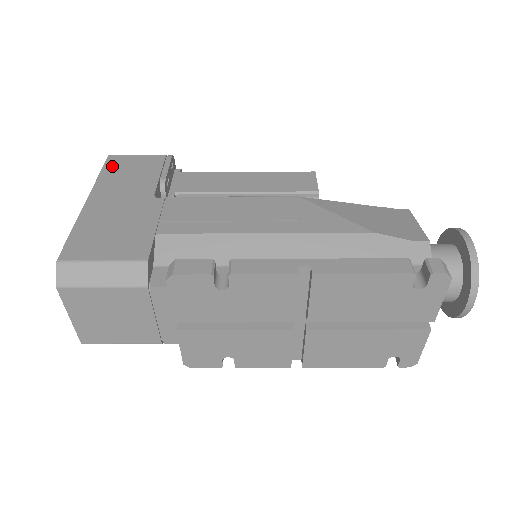
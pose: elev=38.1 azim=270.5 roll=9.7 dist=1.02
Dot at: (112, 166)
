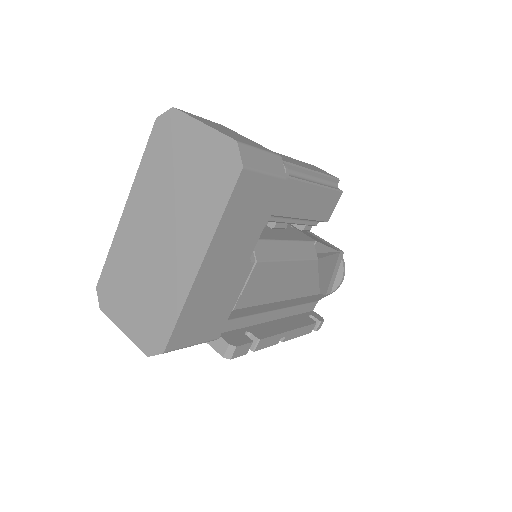
Dot at: (238, 199)
